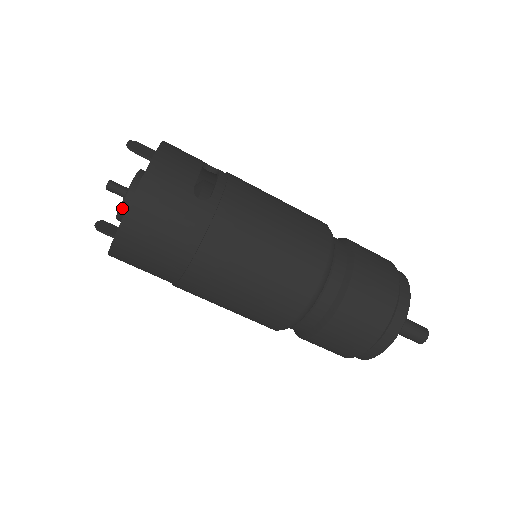
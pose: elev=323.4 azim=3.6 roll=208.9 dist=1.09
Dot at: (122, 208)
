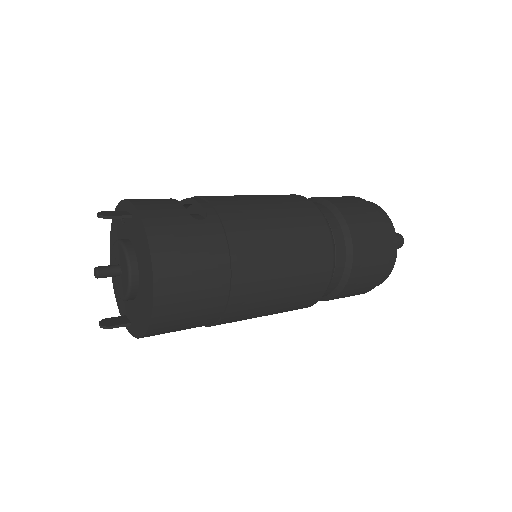
Dot at: (132, 279)
